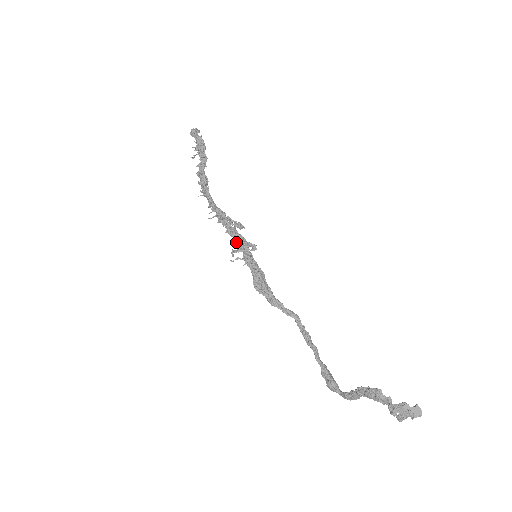
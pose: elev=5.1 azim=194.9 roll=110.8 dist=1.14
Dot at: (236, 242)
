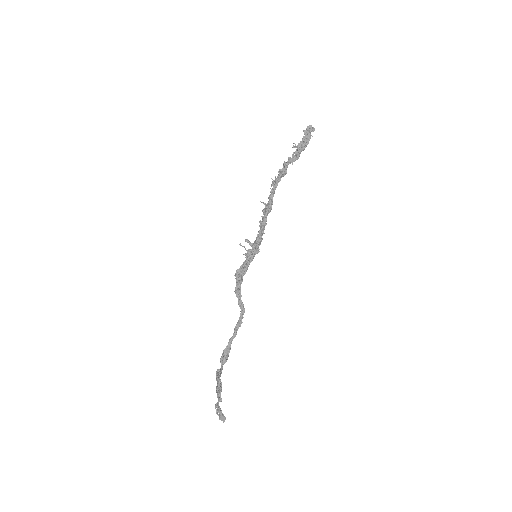
Dot at: (258, 234)
